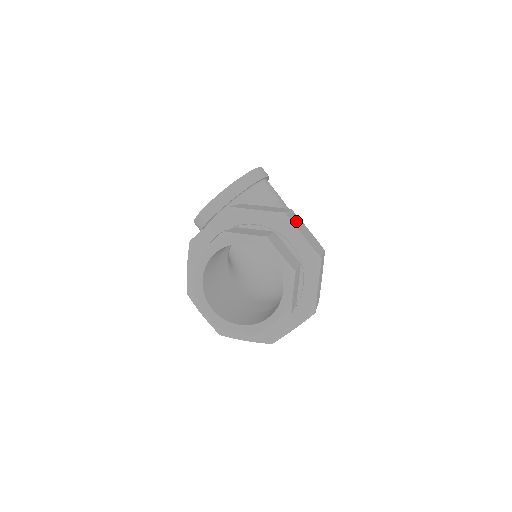
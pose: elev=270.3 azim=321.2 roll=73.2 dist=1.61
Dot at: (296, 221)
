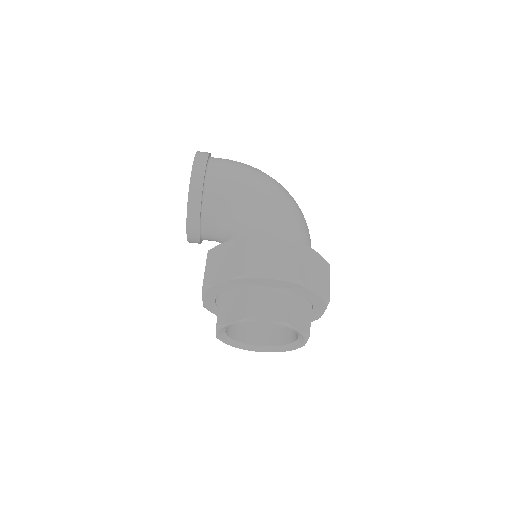
Dot at: (257, 258)
